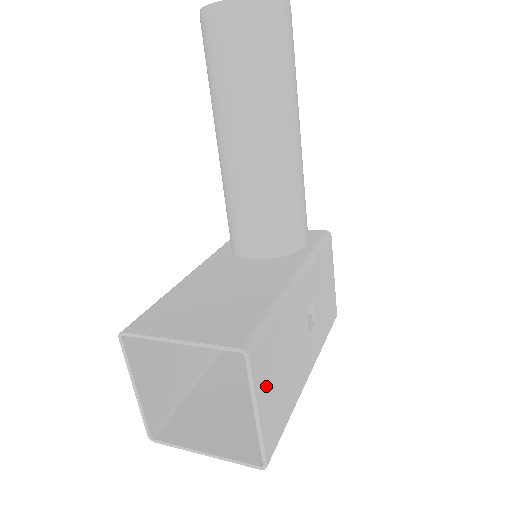
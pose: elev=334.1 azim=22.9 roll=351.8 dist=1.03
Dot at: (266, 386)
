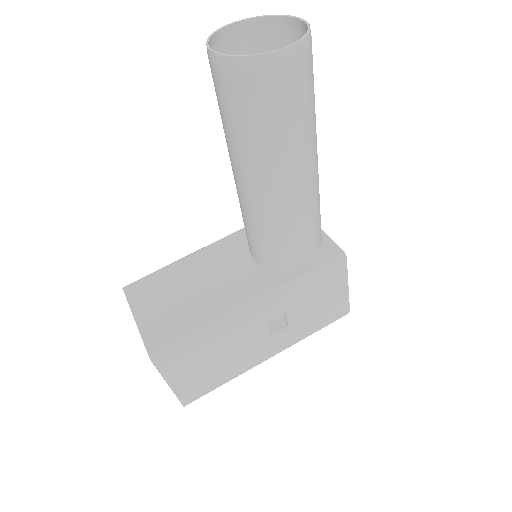
Dot at: (182, 372)
